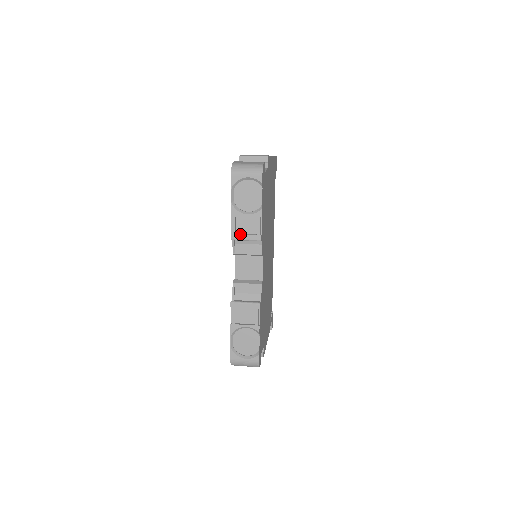
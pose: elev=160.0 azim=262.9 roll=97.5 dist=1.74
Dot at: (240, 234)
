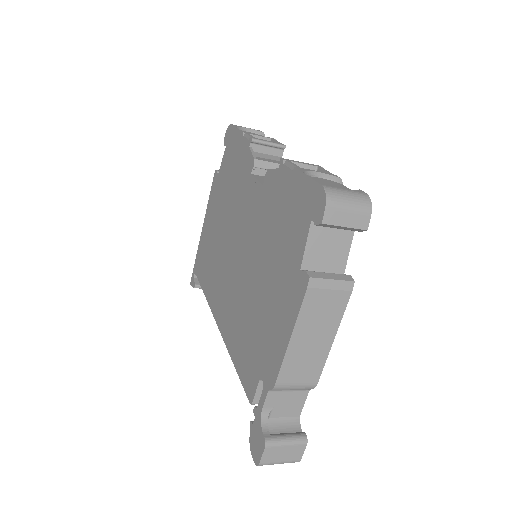
Dot at: (260, 139)
